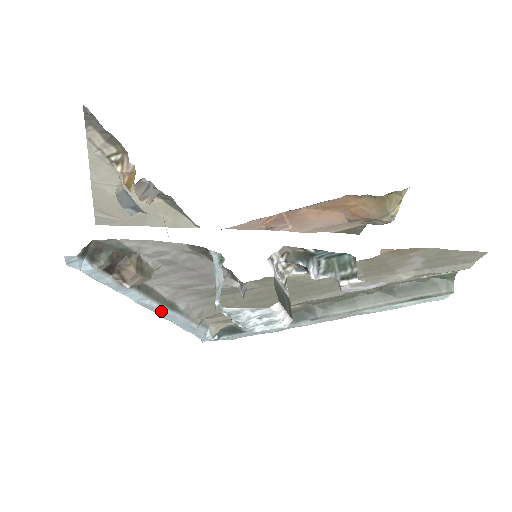
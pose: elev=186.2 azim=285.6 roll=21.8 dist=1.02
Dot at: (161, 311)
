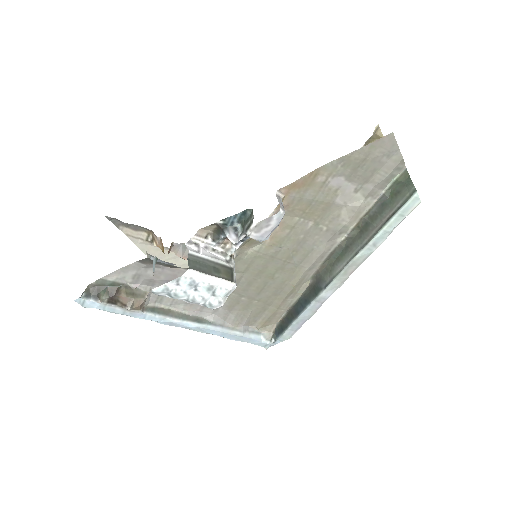
Dot at: (189, 326)
